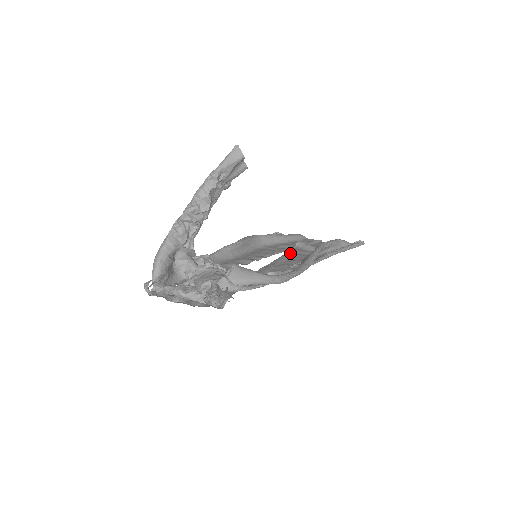
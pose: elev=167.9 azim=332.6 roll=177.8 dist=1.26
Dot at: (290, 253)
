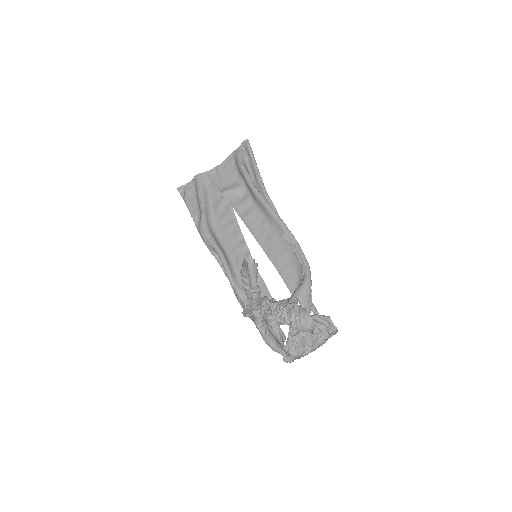
Dot at: (243, 216)
